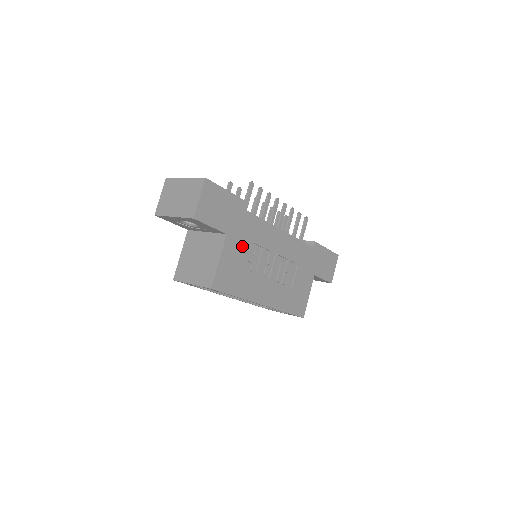
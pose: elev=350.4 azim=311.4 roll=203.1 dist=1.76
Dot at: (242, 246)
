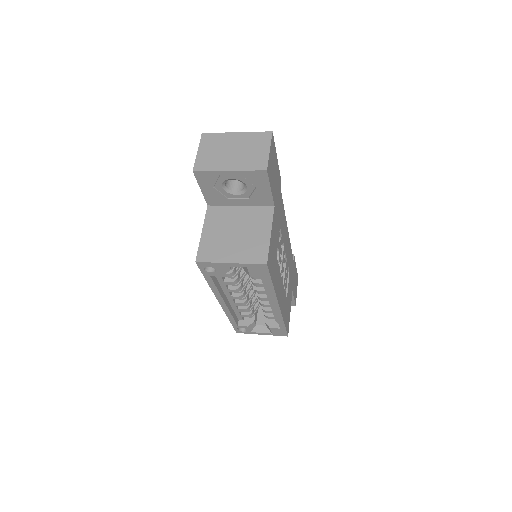
Dot at: (277, 227)
